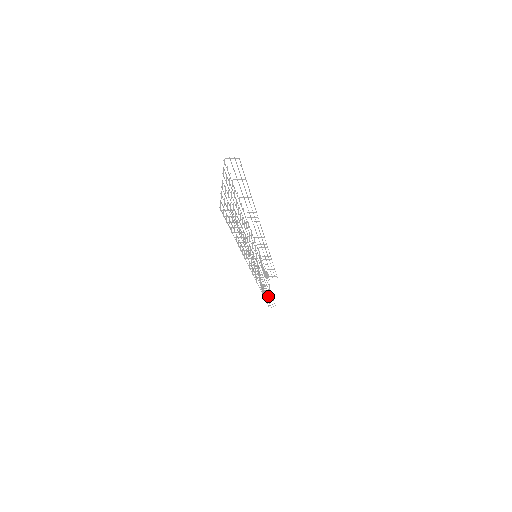
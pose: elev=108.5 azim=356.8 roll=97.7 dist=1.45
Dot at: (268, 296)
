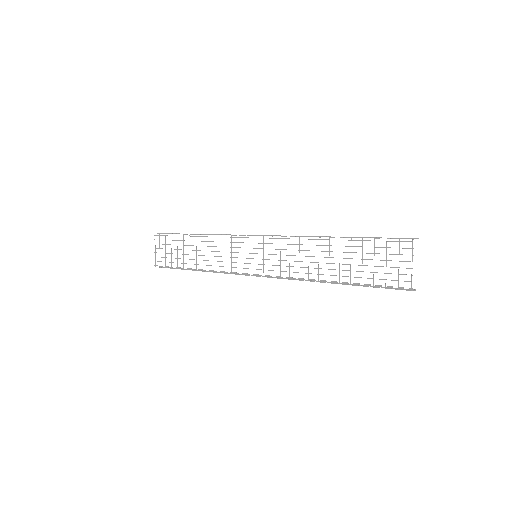
Dot at: (194, 269)
